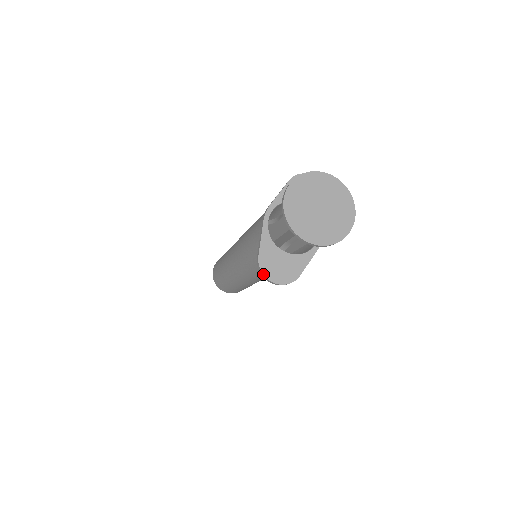
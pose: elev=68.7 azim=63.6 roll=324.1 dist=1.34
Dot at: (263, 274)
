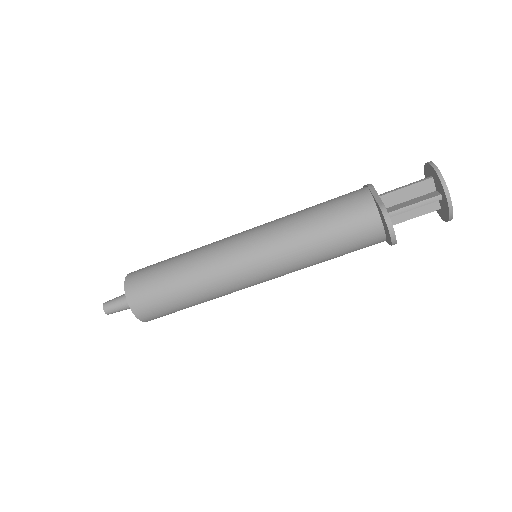
Dot at: occluded
